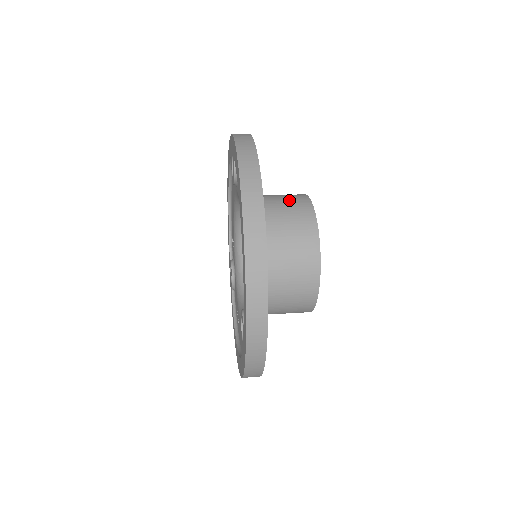
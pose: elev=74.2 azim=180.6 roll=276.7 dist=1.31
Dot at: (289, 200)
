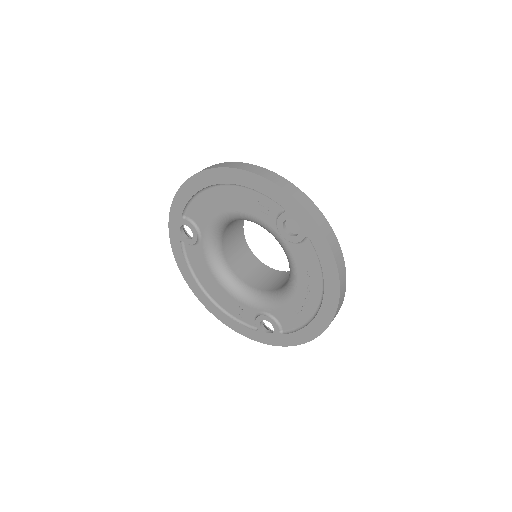
Dot at: occluded
